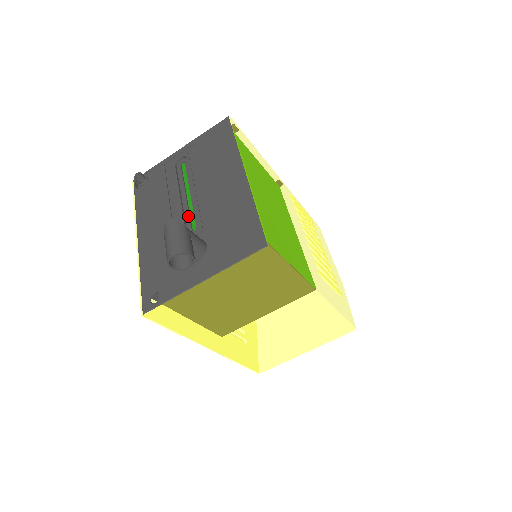
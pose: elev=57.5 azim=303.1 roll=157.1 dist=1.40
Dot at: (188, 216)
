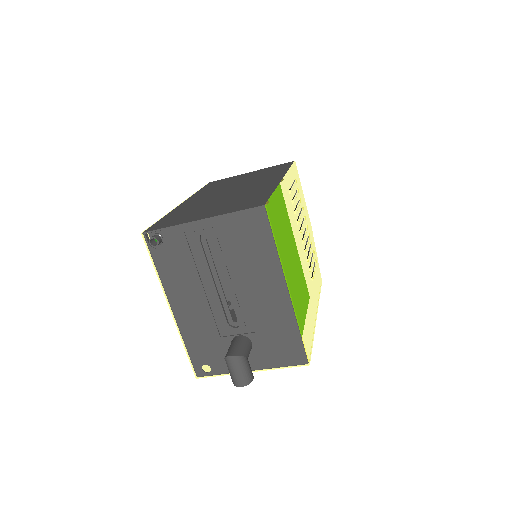
Dot at: (226, 305)
